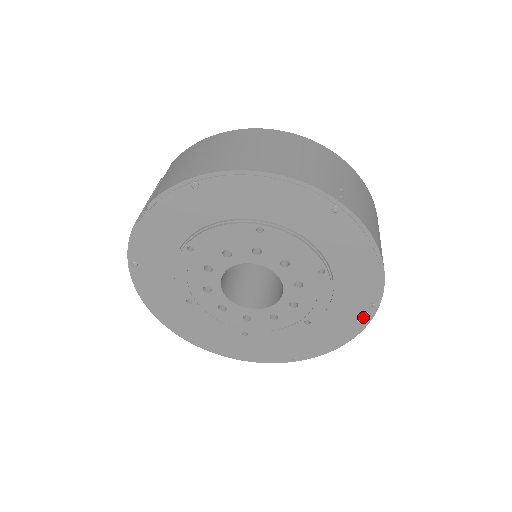
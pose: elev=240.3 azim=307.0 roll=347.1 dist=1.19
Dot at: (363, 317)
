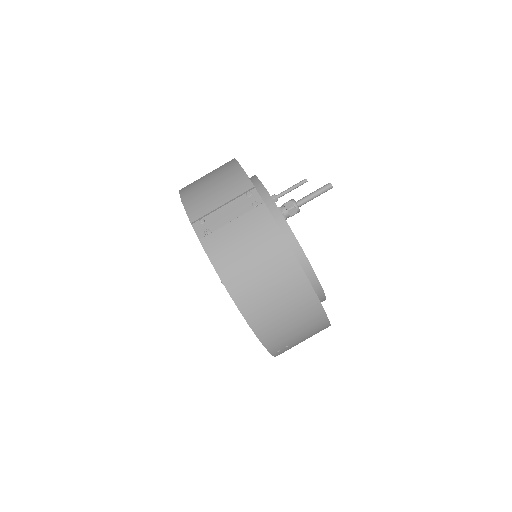
Dot at: occluded
